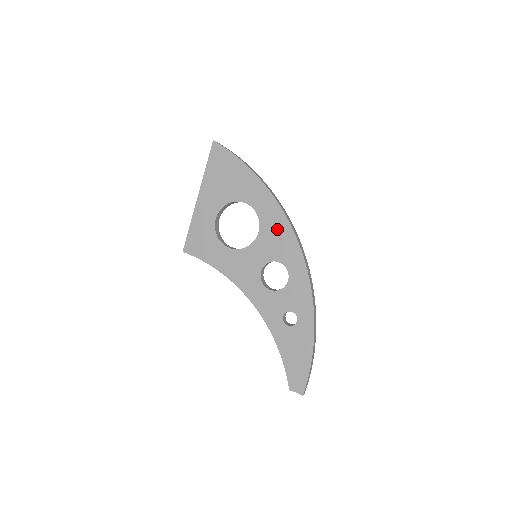
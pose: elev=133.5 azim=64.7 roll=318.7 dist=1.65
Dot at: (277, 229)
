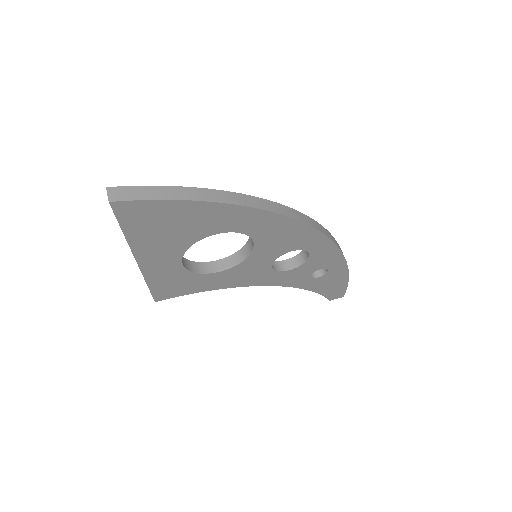
Dot at: (280, 232)
